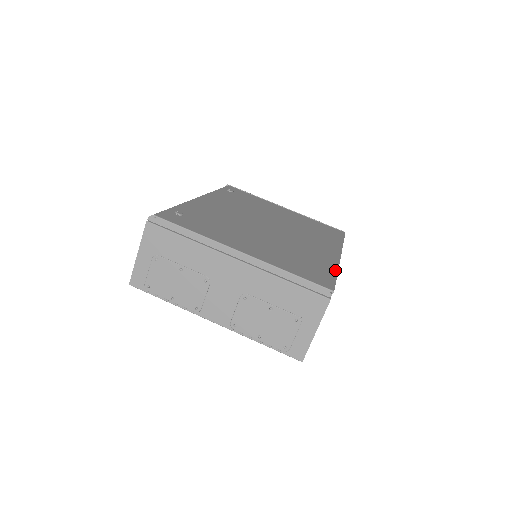
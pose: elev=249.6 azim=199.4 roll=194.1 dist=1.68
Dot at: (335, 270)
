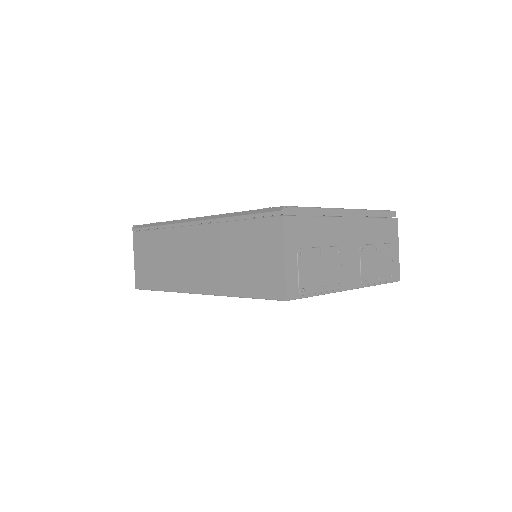
Dot at: occluded
